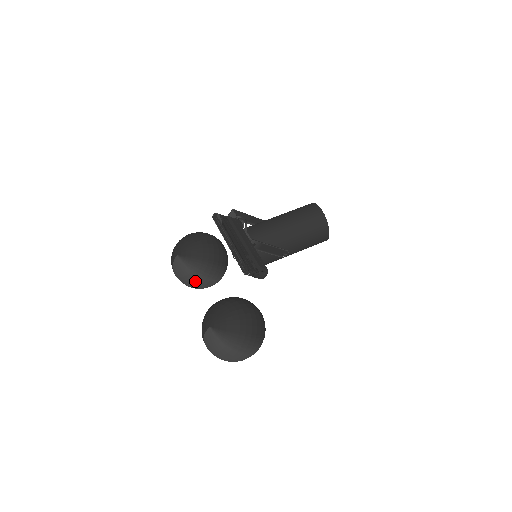
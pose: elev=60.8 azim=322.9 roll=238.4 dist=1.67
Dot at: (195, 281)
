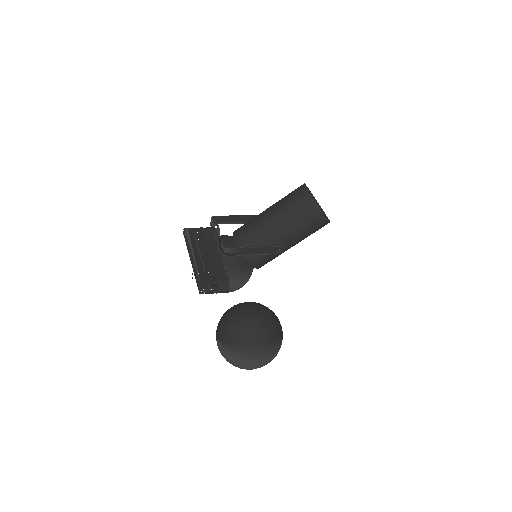
Dot at: occluded
